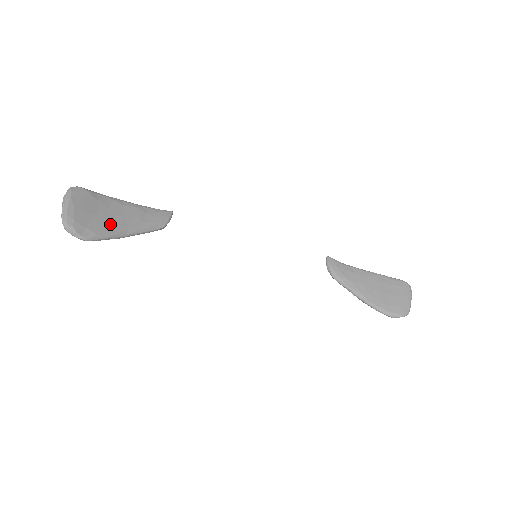
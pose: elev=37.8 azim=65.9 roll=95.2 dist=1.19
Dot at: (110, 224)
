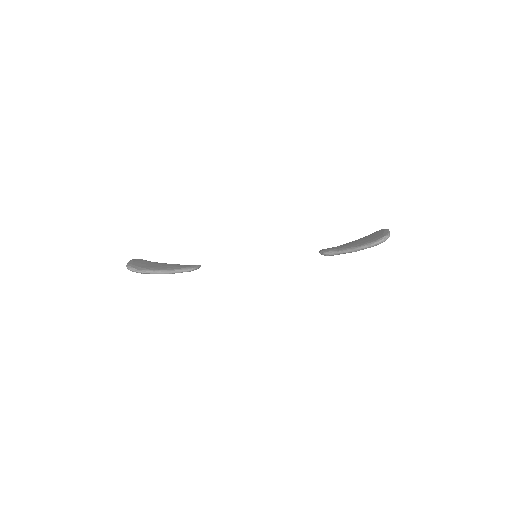
Dot at: (156, 267)
